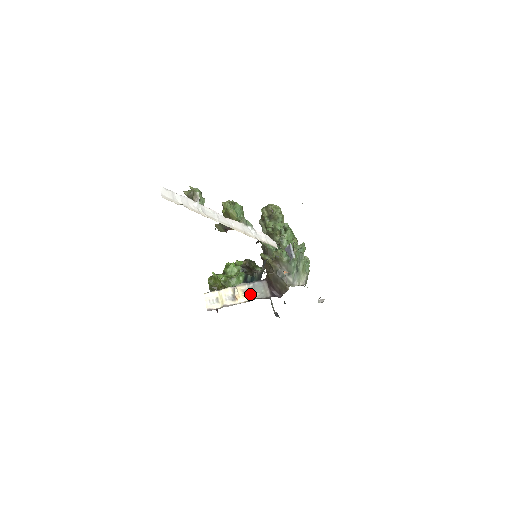
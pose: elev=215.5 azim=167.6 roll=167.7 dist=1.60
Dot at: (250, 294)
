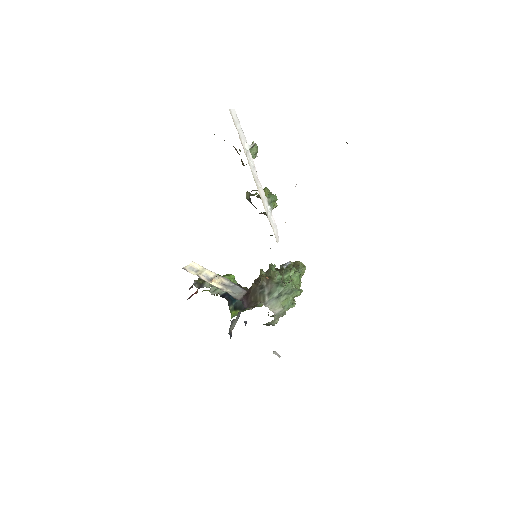
Dot at: (225, 287)
